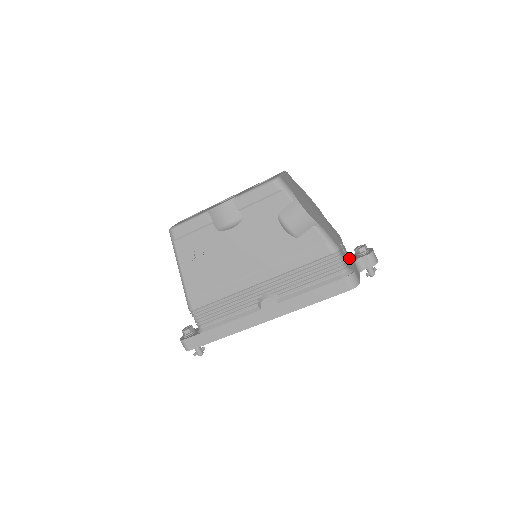
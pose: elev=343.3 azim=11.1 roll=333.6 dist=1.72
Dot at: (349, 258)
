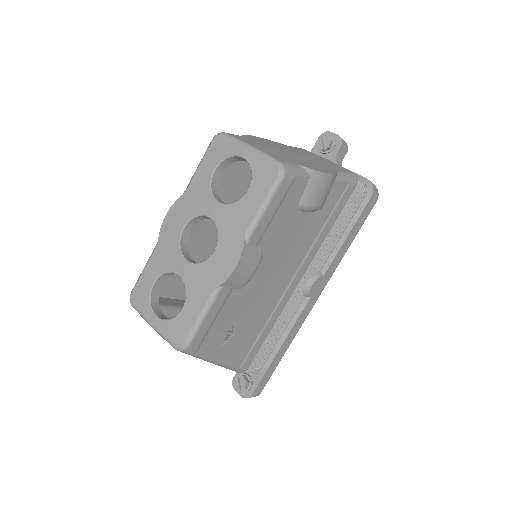
Dot at: occluded
